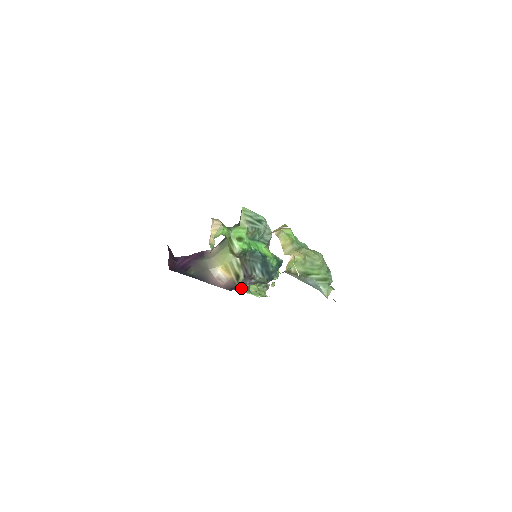
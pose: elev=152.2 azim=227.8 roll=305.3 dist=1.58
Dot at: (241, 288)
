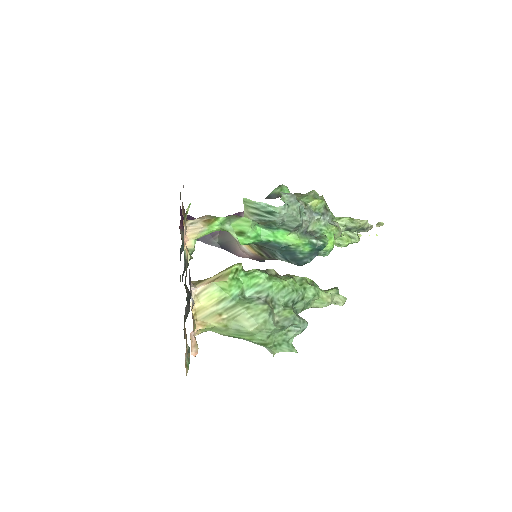
Dot at: occluded
